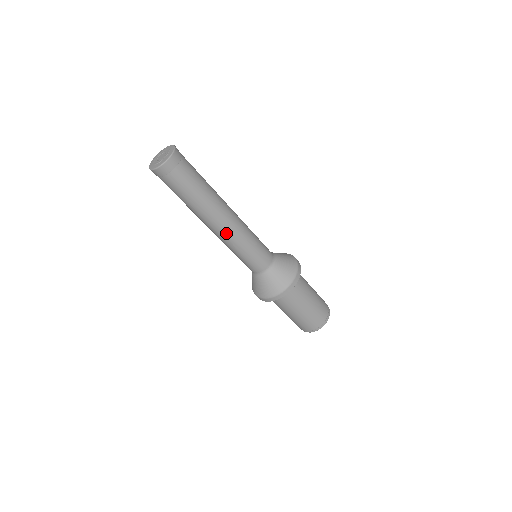
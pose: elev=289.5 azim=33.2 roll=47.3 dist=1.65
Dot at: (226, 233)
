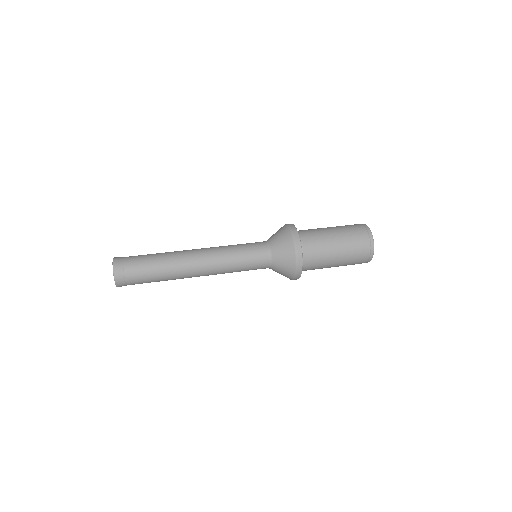
Dot at: (207, 257)
